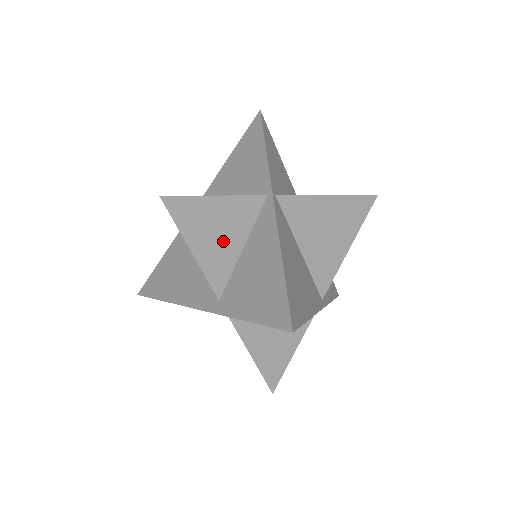
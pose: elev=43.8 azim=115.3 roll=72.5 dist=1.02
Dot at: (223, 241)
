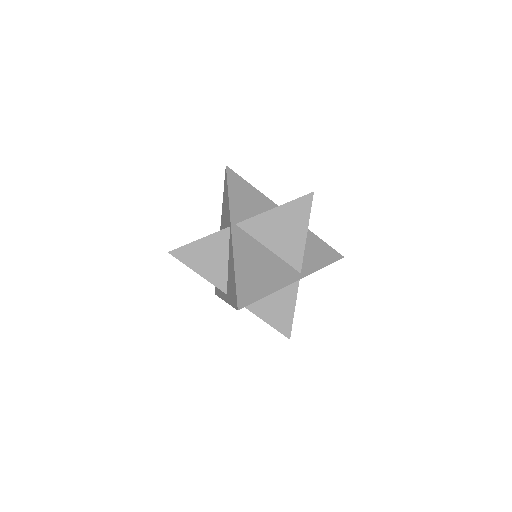
Dot at: (214, 262)
